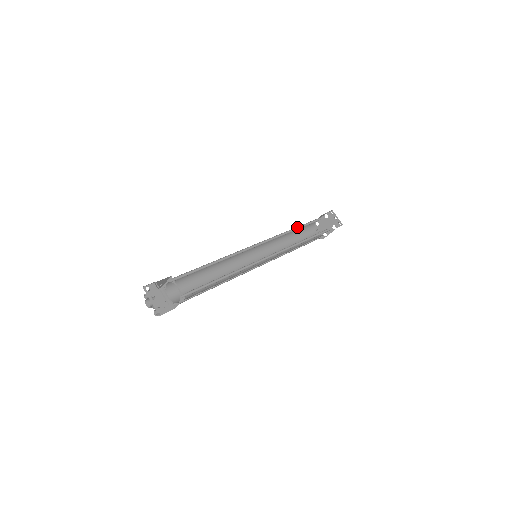
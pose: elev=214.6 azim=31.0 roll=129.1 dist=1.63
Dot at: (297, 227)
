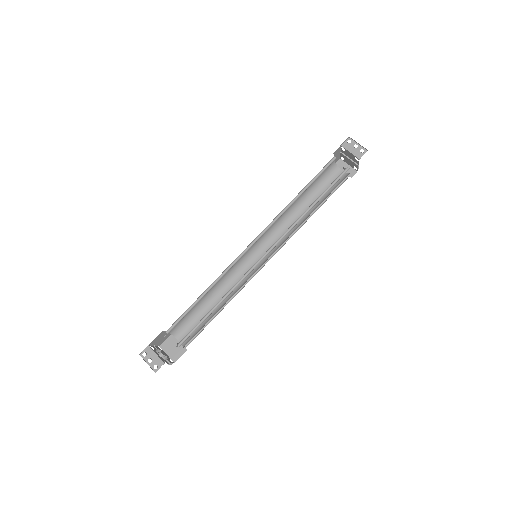
Dot at: (301, 191)
